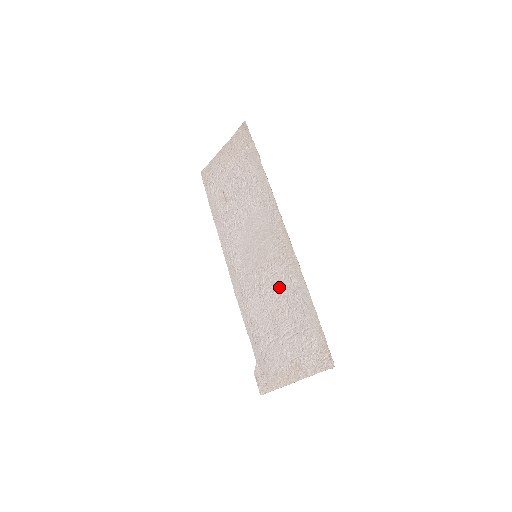
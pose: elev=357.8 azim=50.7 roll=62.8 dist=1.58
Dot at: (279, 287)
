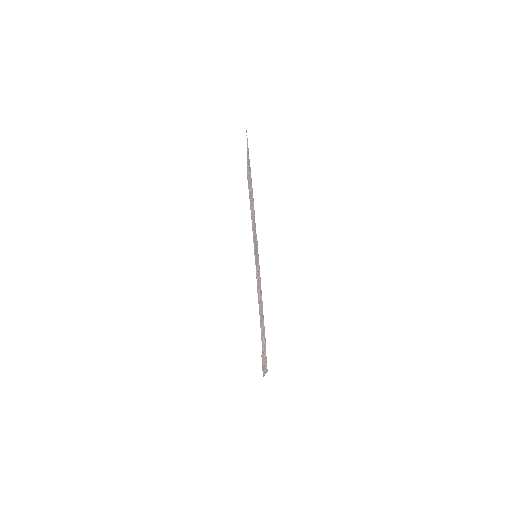
Dot at: (259, 288)
